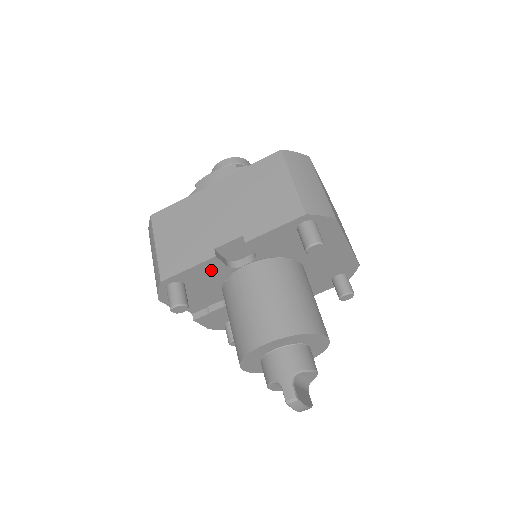
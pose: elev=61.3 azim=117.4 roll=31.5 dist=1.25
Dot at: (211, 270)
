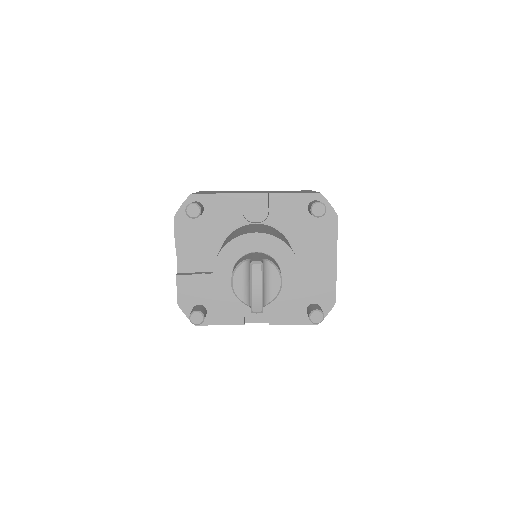
Dot at: (230, 209)
